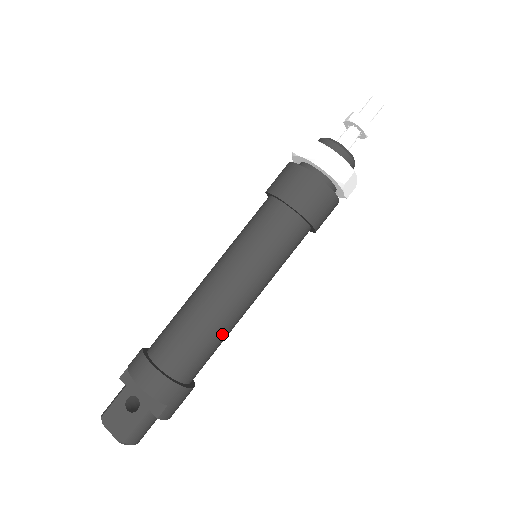
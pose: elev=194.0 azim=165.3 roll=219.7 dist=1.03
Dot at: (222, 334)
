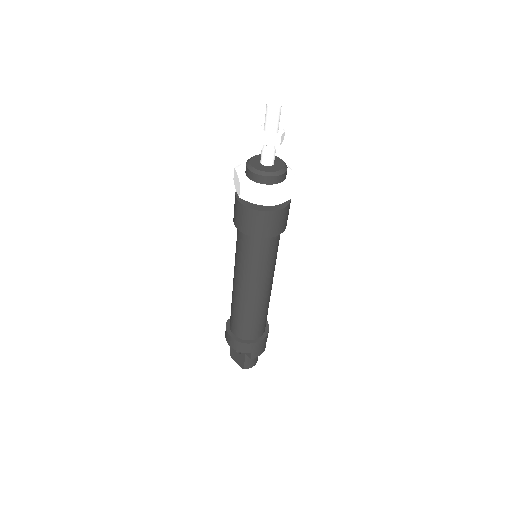
Dot at: (259, 312)
